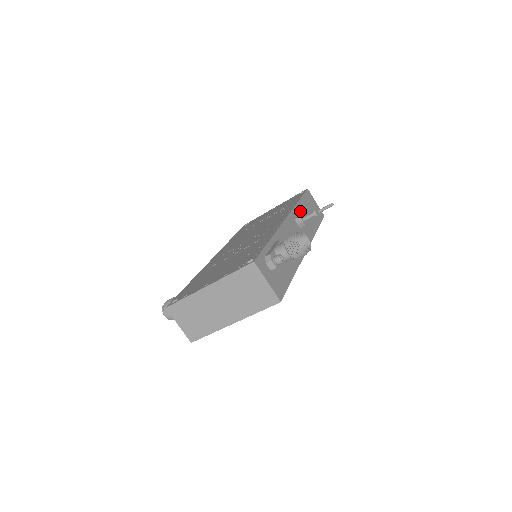
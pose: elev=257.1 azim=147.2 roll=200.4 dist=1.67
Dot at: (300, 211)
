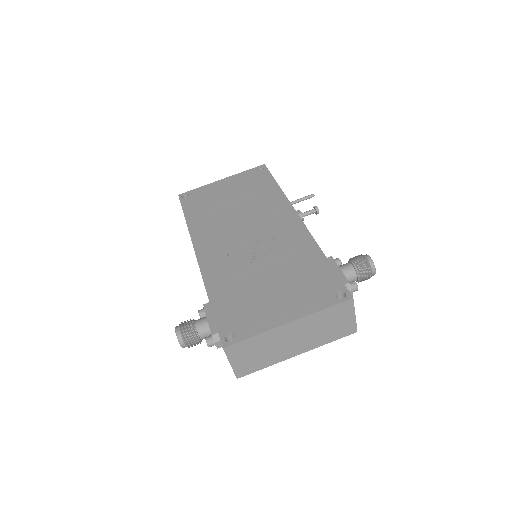
Dot at: occluded
